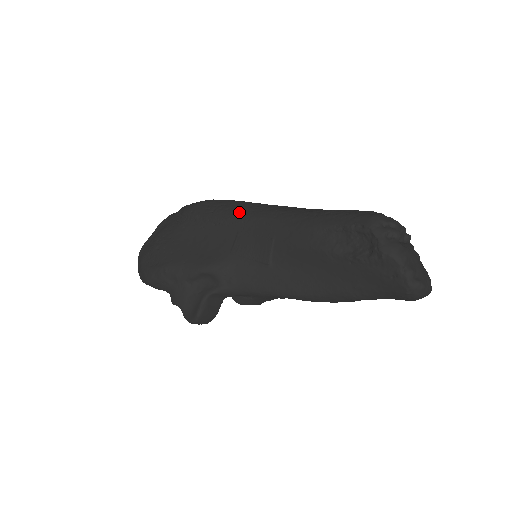
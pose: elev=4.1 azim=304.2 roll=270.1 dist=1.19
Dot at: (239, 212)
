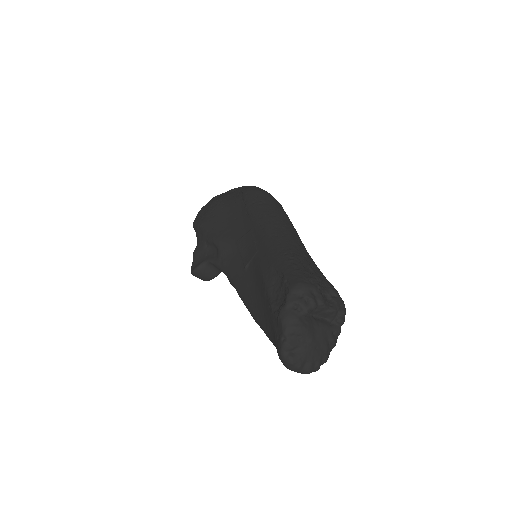
Dot at: (262, 215)
